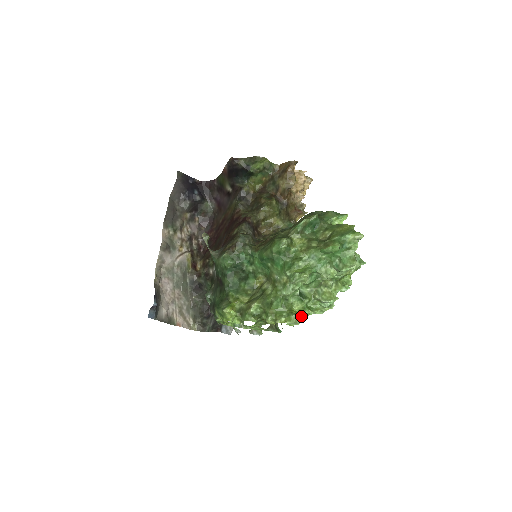
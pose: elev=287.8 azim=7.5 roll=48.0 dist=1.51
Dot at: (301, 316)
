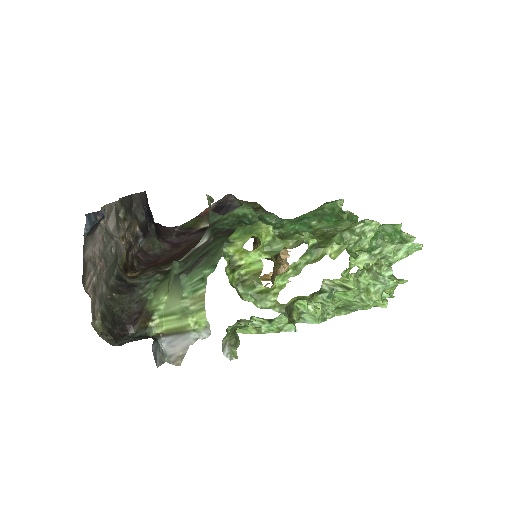
Dot at: occluded
